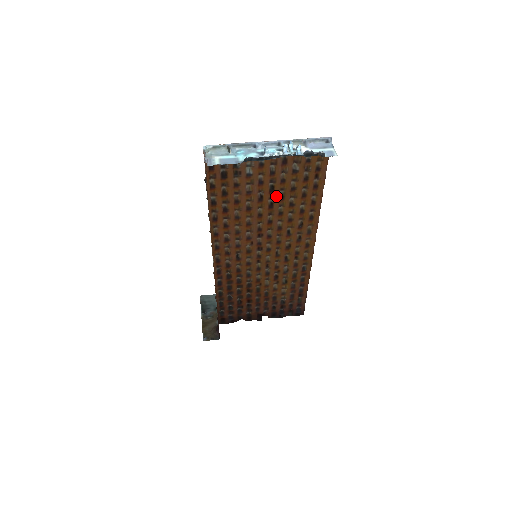
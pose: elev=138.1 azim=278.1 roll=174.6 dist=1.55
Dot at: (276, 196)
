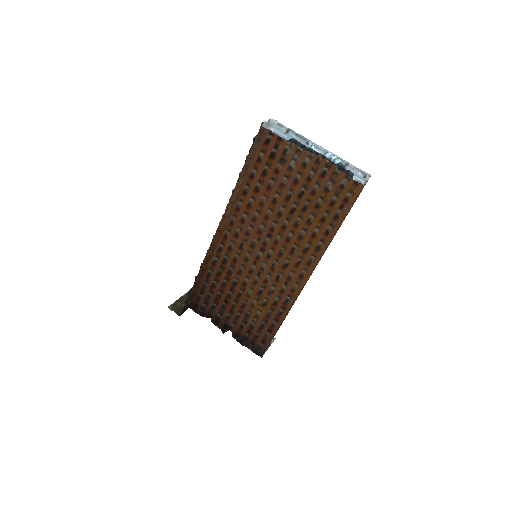
Dot at: (301, 204)
